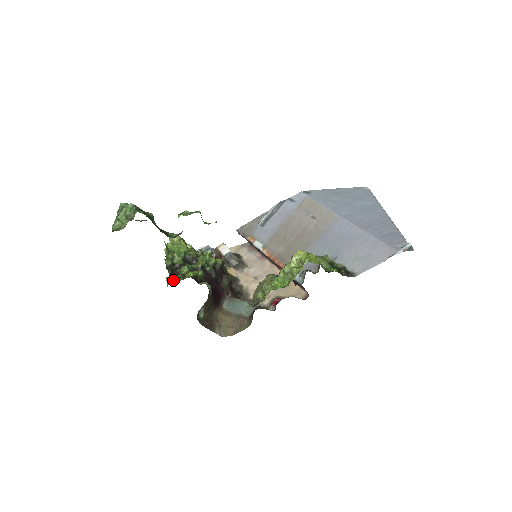
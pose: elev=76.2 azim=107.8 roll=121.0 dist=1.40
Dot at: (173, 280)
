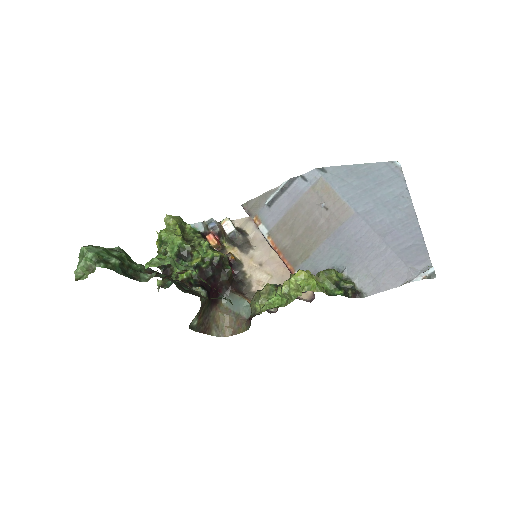
Dot at: (163, 287)
